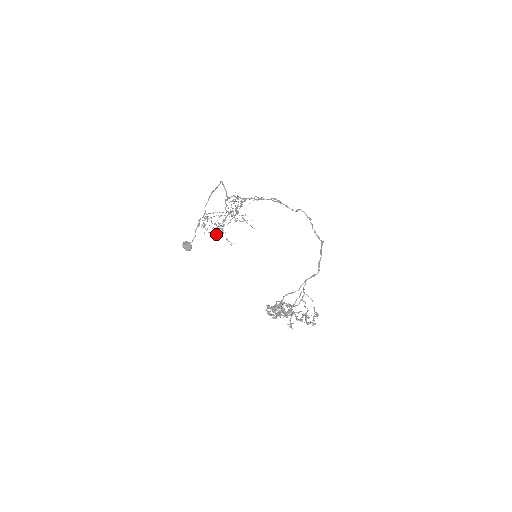
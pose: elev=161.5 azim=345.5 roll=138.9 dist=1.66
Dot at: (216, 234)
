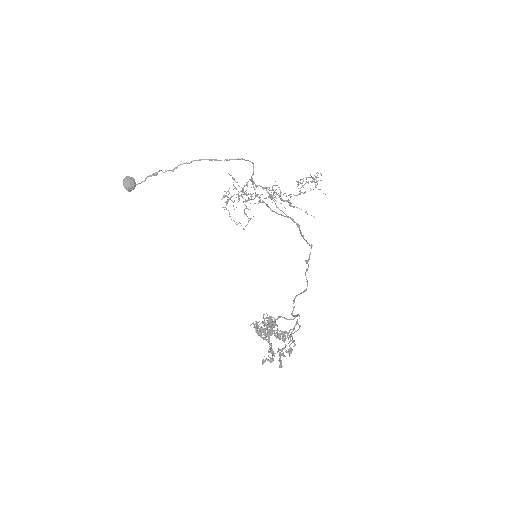
Dot at: (246, 201)
